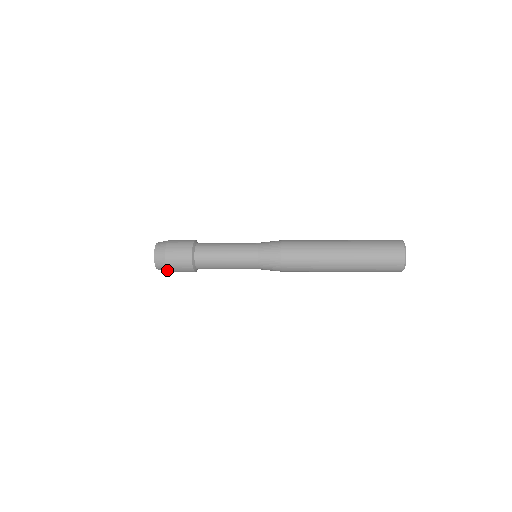
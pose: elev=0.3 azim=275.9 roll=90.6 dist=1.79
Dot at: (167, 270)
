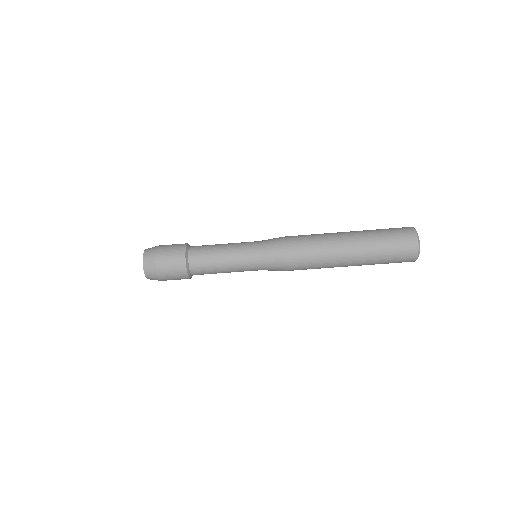
Dot at: (159, 279)
